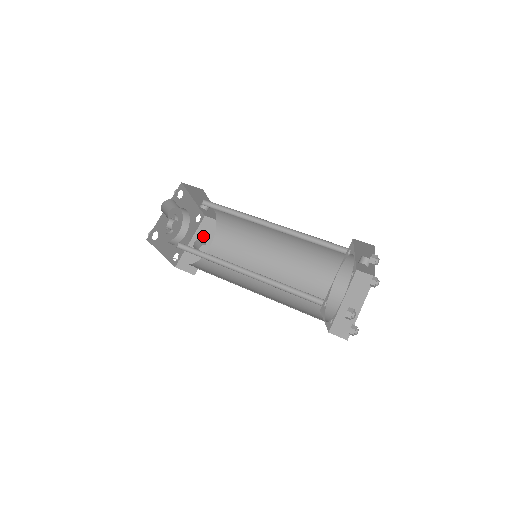
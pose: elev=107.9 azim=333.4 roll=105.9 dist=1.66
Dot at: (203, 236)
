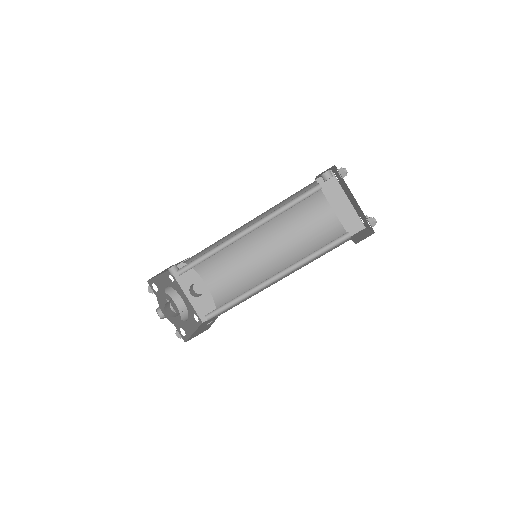
Dot at: (190, 283)
